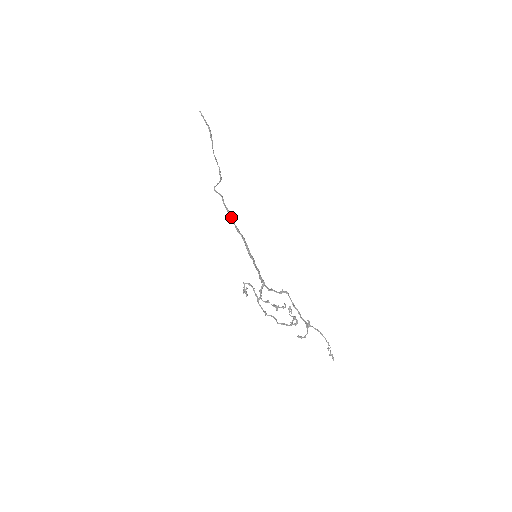
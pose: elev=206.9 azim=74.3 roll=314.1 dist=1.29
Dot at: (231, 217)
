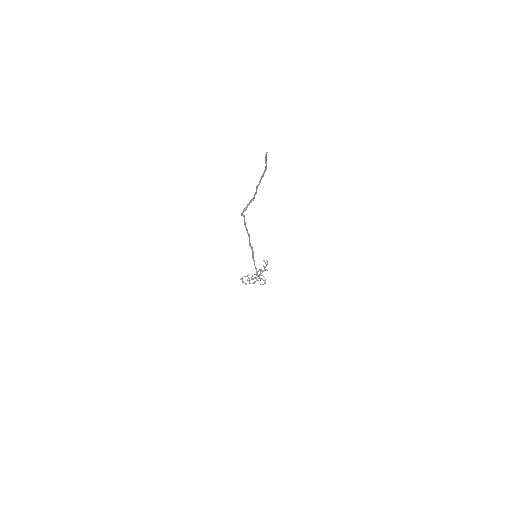
Dot at: (249, 238)
